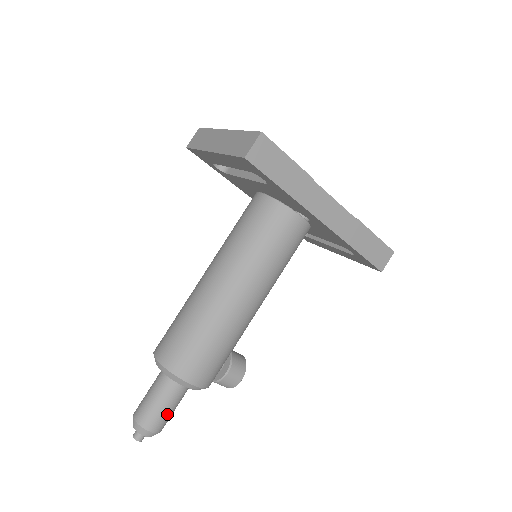
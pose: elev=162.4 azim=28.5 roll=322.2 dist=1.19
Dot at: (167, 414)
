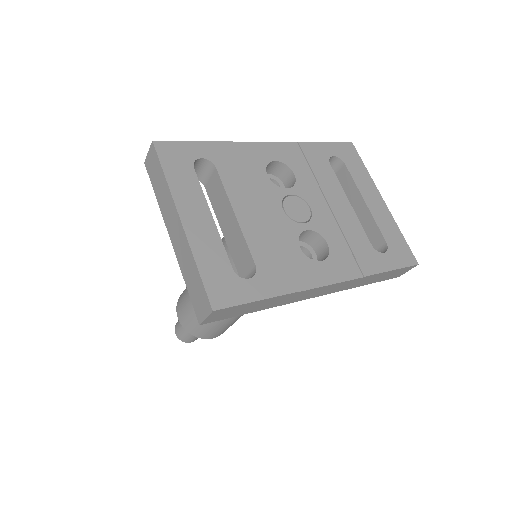
Dot at: occluded
